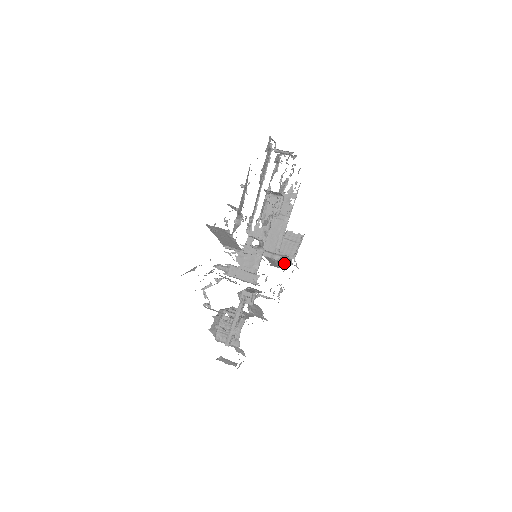
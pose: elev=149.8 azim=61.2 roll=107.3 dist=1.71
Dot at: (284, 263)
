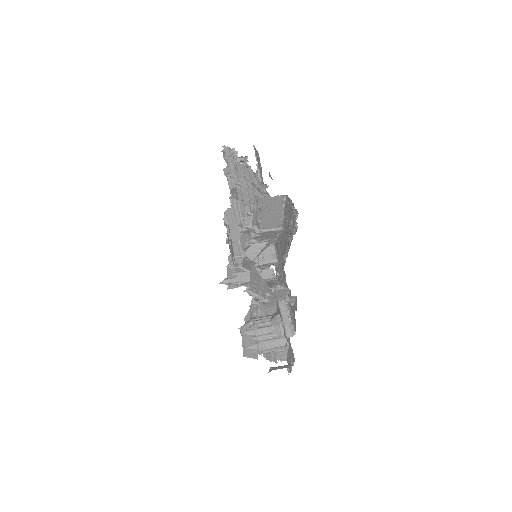
Dot at: occluded
